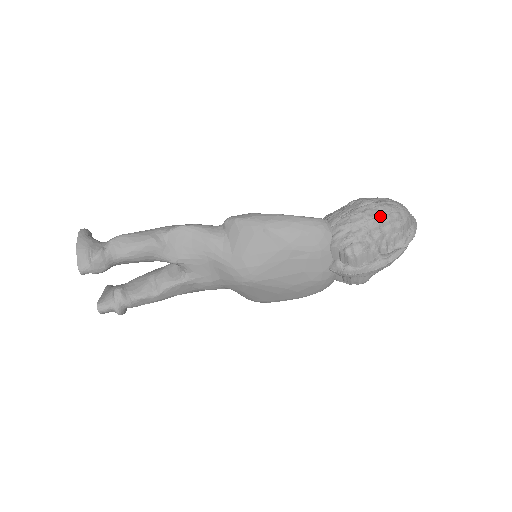
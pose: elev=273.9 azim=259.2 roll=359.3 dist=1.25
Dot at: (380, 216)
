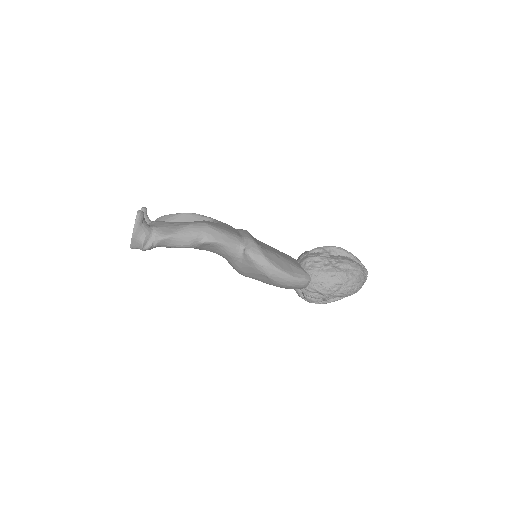
Dot at: (340, 295)
